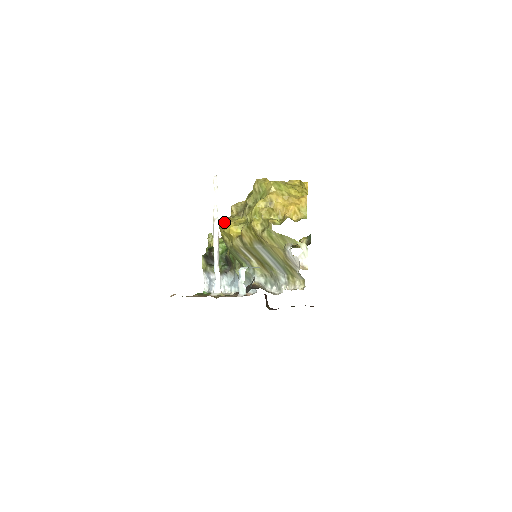
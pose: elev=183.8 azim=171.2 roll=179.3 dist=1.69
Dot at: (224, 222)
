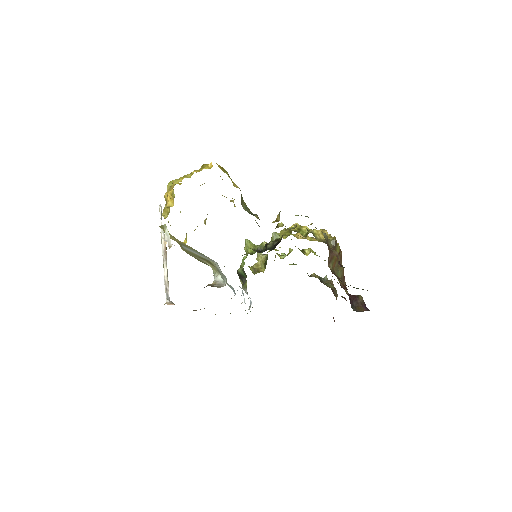
Dot at: occluded
